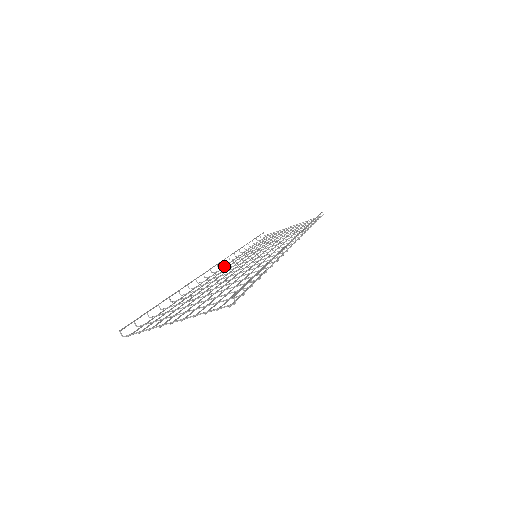
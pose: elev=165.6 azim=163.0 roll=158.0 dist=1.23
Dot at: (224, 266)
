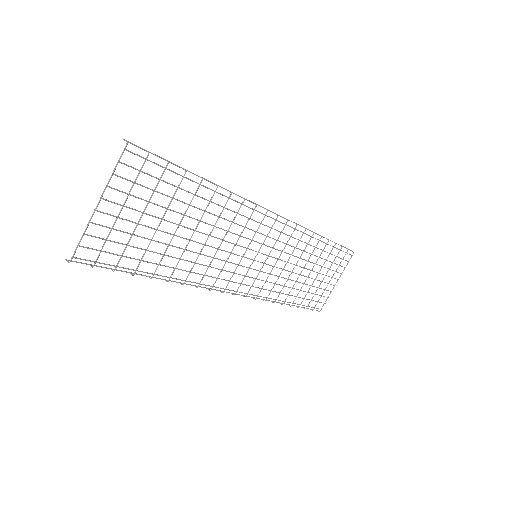
Dot at: (237, 289)
